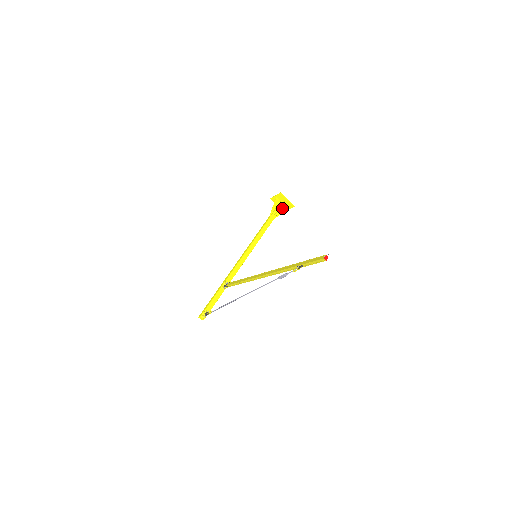
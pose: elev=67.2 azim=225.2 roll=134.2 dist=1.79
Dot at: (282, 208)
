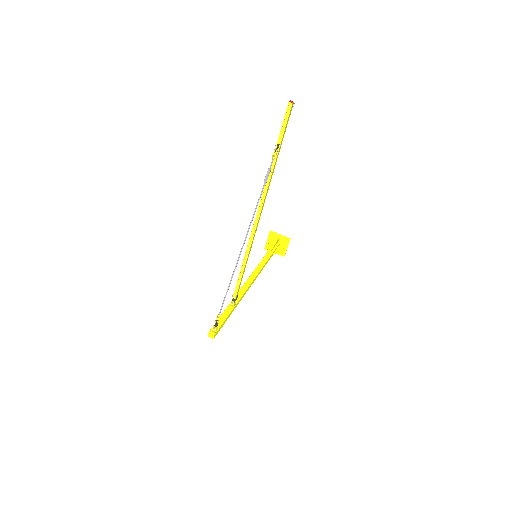
Dot at: (279, 247)
